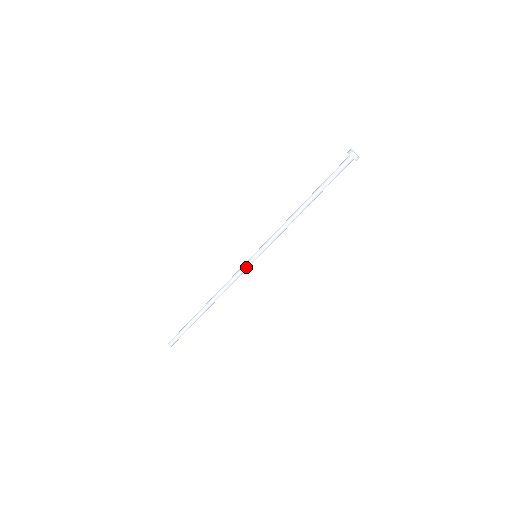
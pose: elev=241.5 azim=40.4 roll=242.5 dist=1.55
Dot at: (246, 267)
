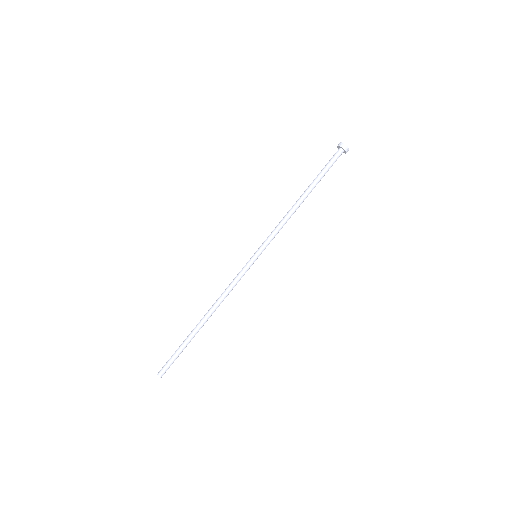
Dot at: (246, 268)
